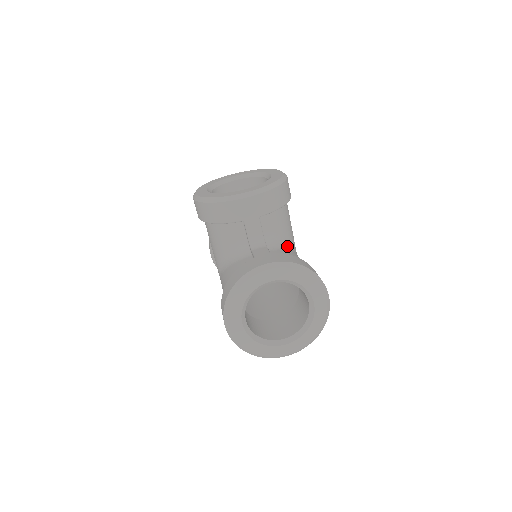
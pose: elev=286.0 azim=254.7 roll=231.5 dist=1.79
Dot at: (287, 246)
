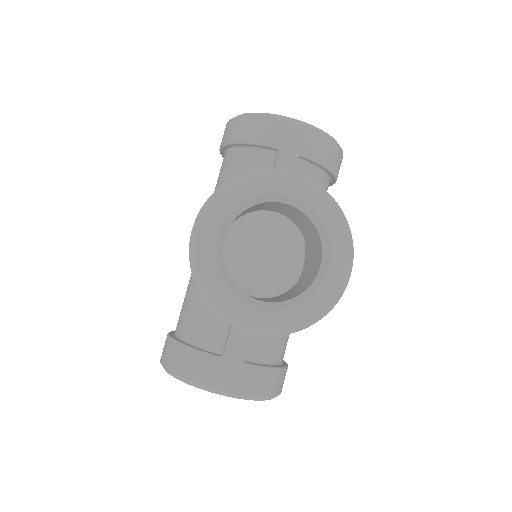
Dot at: occluded
